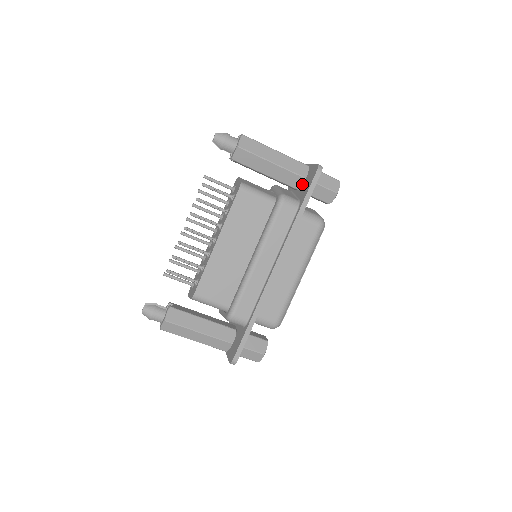
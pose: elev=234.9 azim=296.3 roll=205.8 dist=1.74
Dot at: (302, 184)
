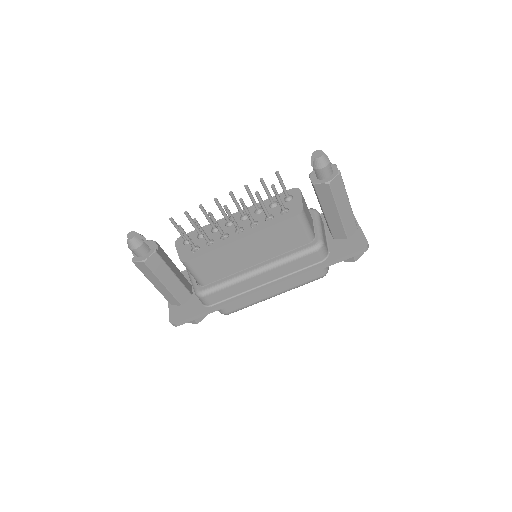
Dot at: (341, 238)
